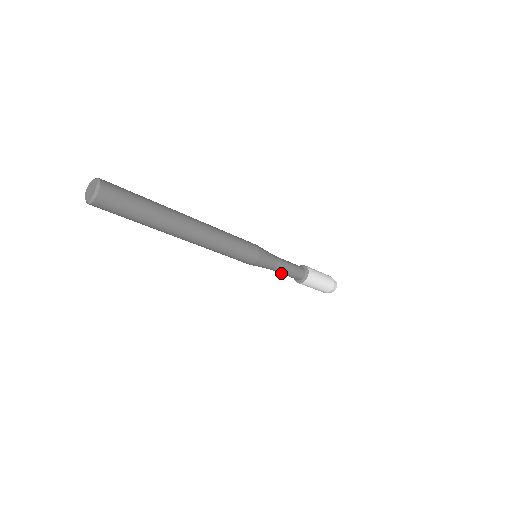
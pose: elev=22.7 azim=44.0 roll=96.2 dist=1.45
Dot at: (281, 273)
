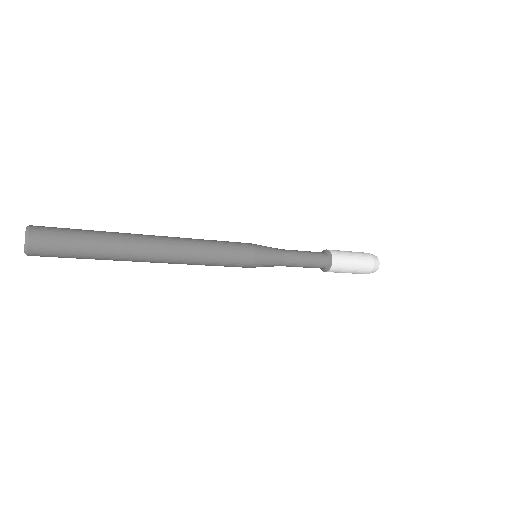
Dot at: occluded
